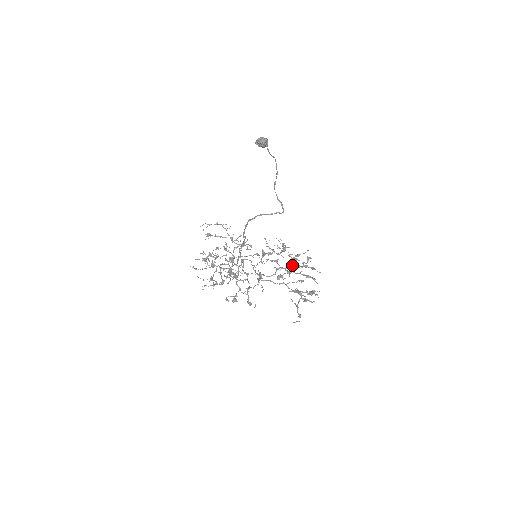
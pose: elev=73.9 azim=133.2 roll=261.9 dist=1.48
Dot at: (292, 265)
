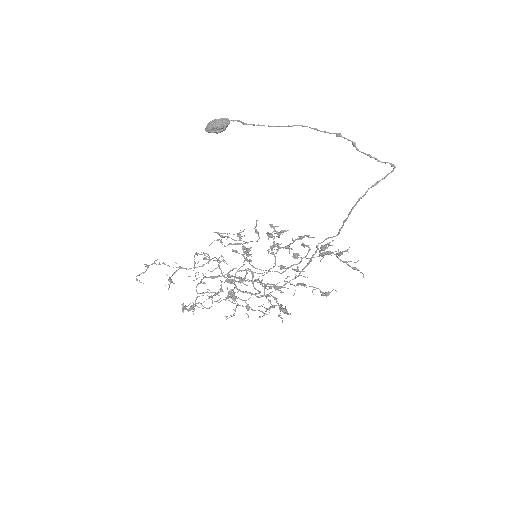
Dot at: (274, 241)
